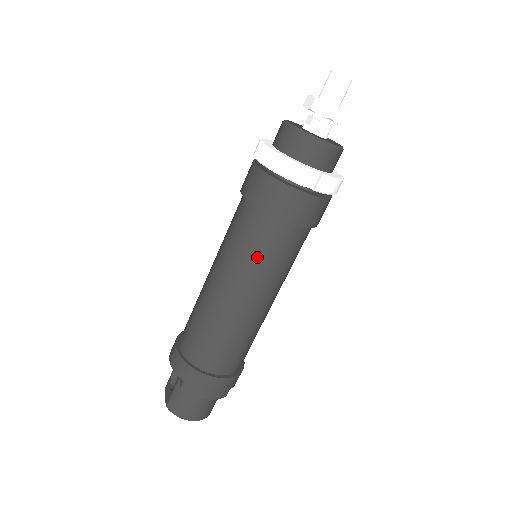
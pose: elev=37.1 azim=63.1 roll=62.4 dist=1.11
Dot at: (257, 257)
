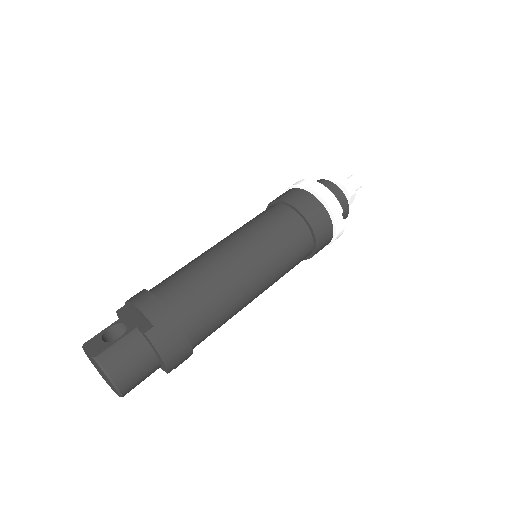
Dot at: (282, 247)
